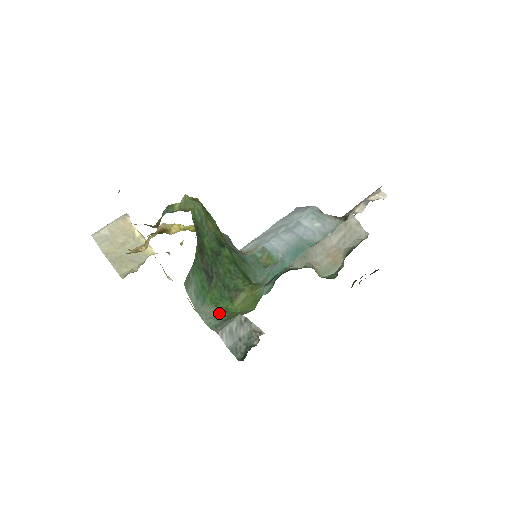
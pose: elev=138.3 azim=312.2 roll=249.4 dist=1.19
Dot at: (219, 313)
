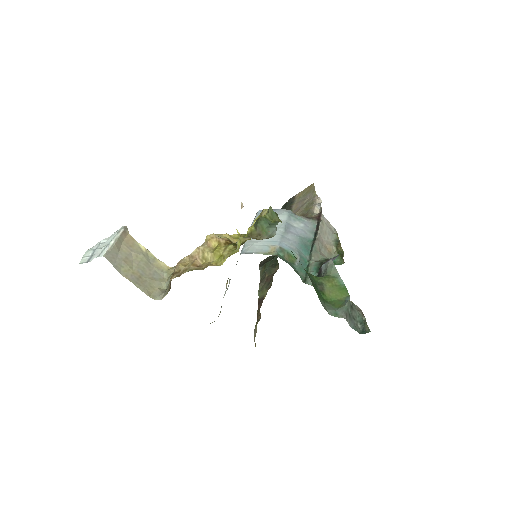
Dot at: (326, 304)
